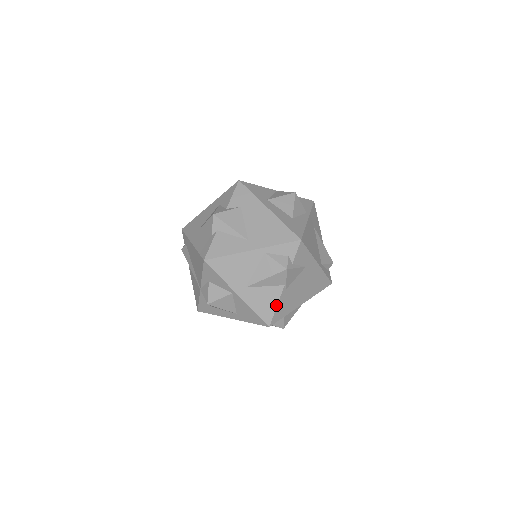
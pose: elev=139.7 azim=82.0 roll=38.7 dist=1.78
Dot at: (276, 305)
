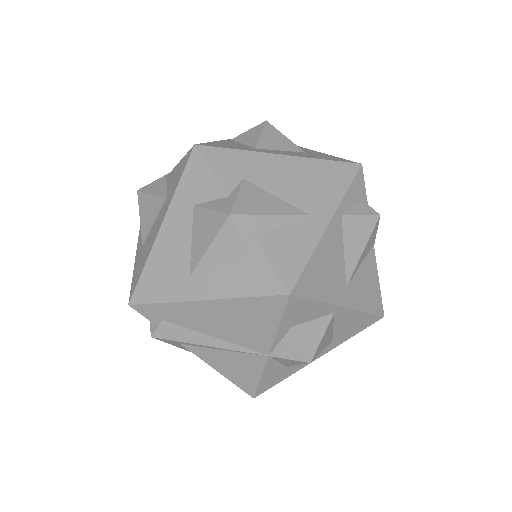
Dot at: (378, 280)
